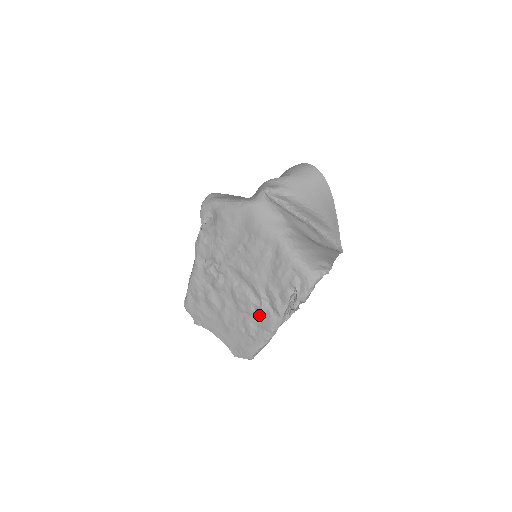
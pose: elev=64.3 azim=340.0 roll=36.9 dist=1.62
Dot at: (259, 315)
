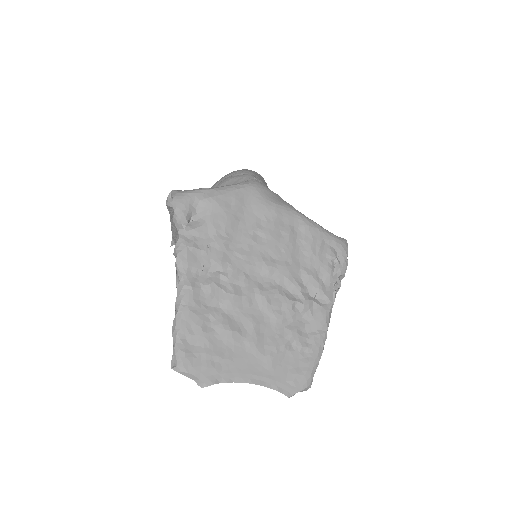
Dot at: (304, 314)
